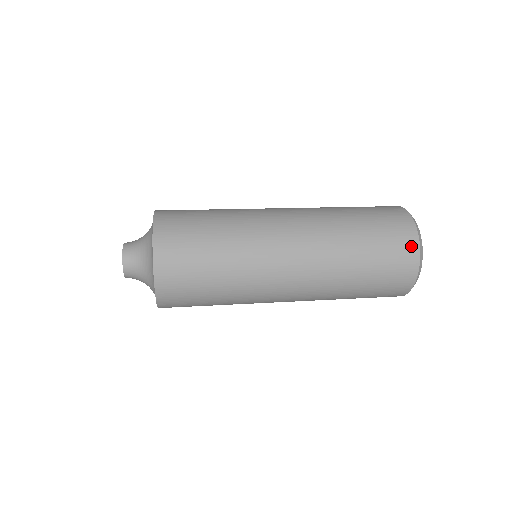
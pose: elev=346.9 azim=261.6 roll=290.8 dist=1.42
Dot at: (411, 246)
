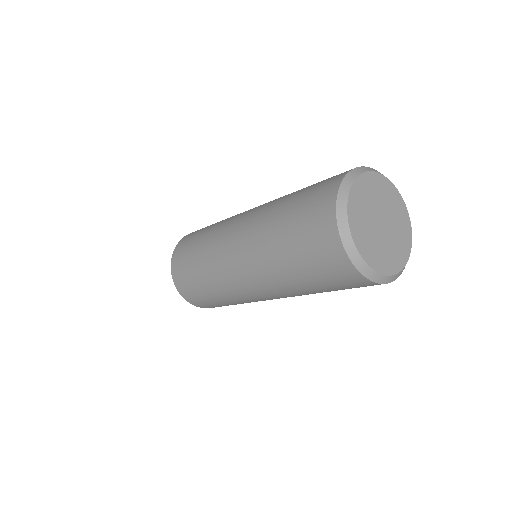
Dot at: (338, 177)
